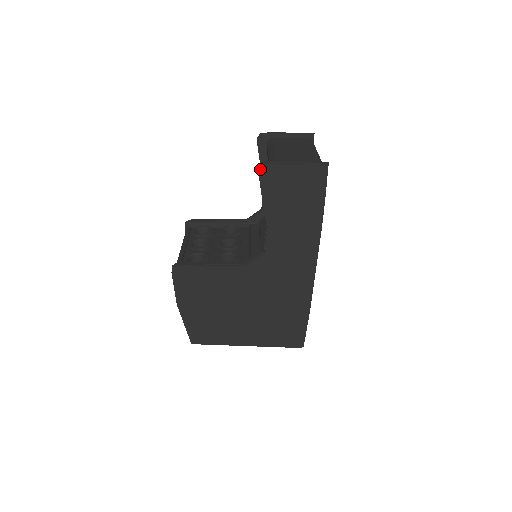
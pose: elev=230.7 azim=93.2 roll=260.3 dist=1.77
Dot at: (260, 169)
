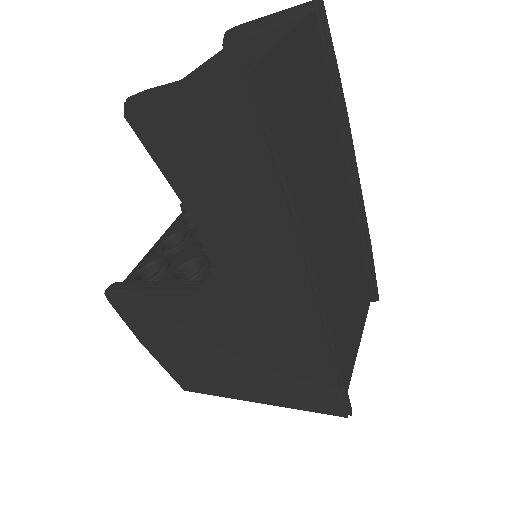
Dot at: (125, 114)
